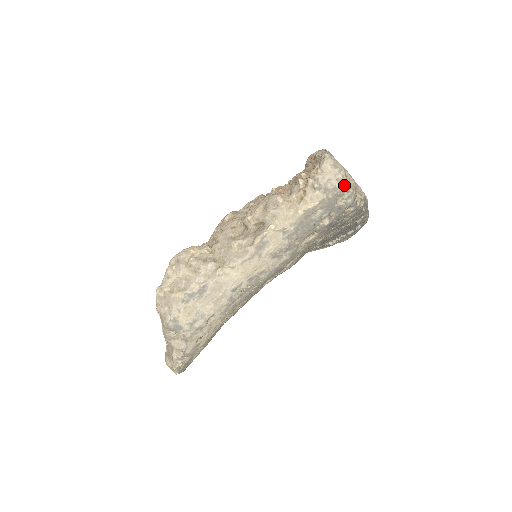
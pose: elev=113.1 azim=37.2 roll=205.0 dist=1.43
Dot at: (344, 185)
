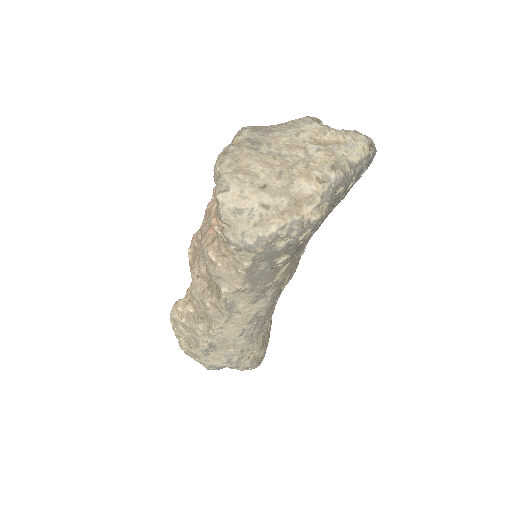
Dot at: (271, 224)
